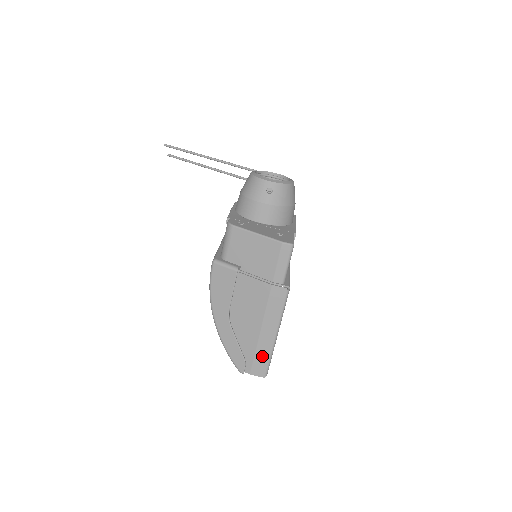
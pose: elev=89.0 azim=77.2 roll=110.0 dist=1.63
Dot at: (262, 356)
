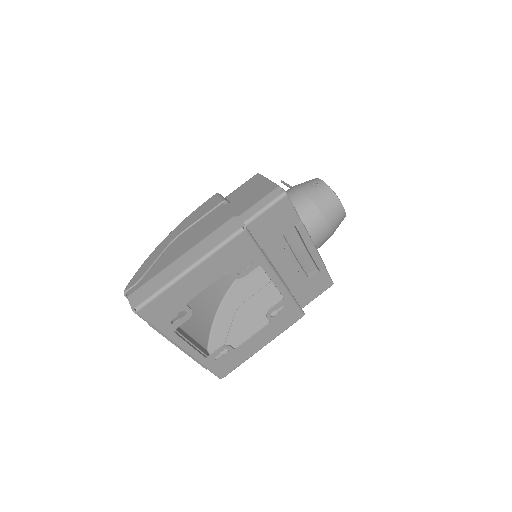
Dot at: (156, 283)
